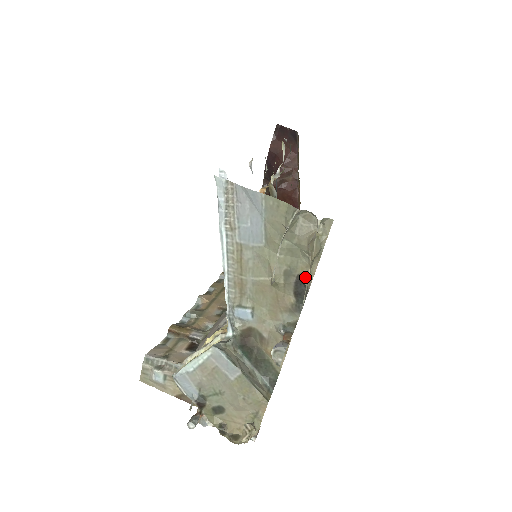
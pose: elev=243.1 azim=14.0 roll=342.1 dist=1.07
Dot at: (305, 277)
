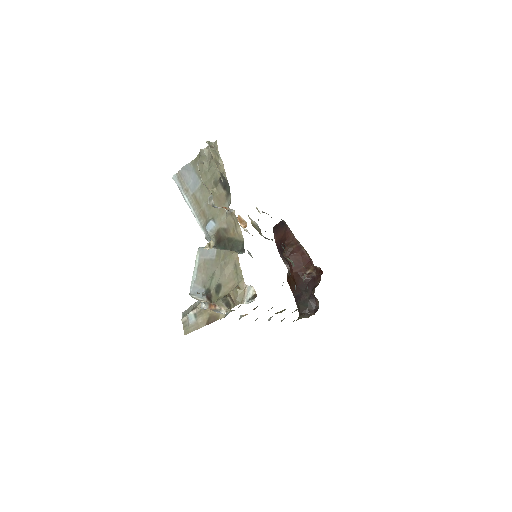
Dot at: (221, 174)
